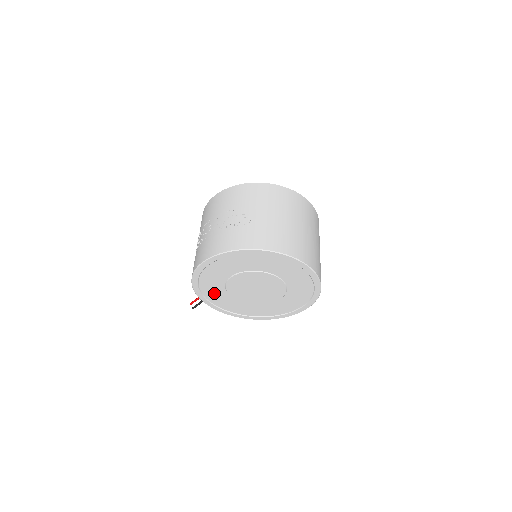
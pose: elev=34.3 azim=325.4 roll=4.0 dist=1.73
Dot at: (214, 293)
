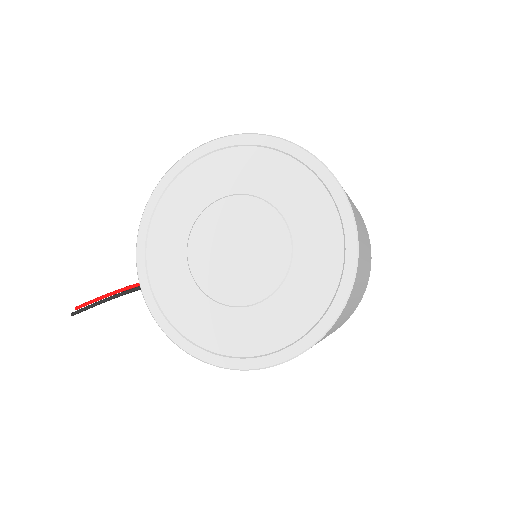
Dot at: (172, 219)
